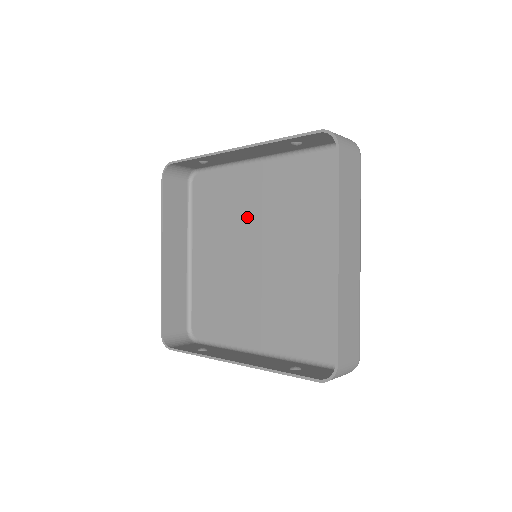
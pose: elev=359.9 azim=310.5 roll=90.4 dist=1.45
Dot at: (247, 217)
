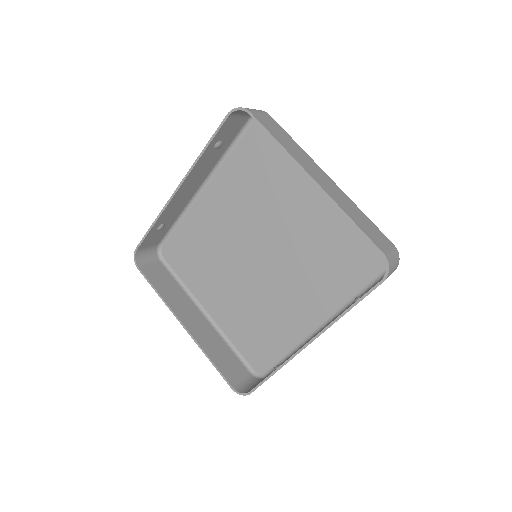
Dot at: (226, 238)
